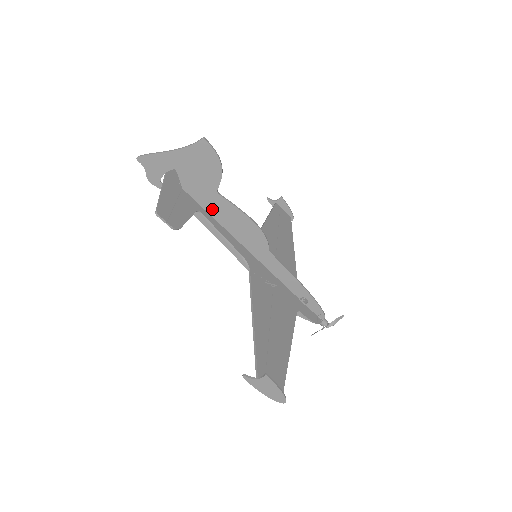
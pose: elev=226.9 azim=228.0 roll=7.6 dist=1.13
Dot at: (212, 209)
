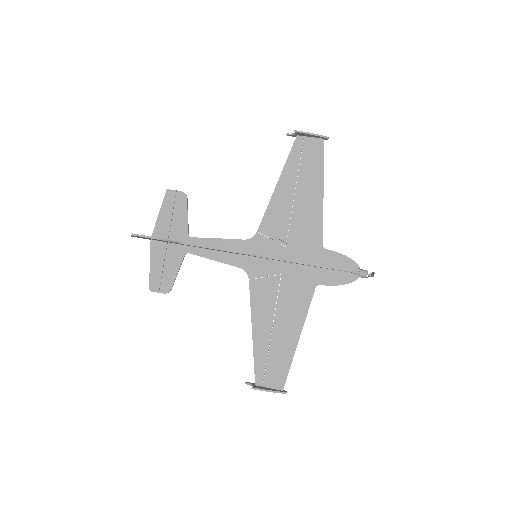
Dot at: occluded
